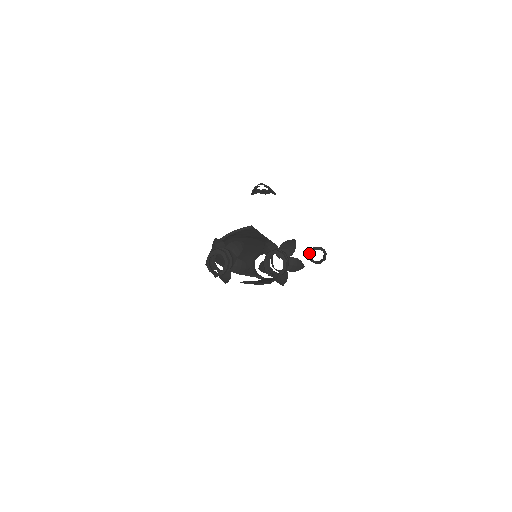
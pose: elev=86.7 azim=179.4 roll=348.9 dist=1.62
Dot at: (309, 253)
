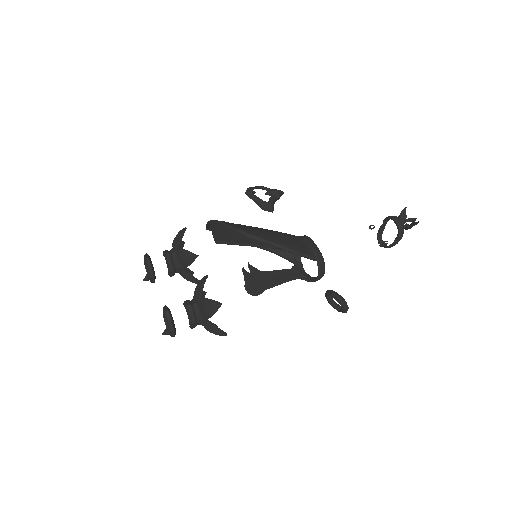
Dot at: occluded
